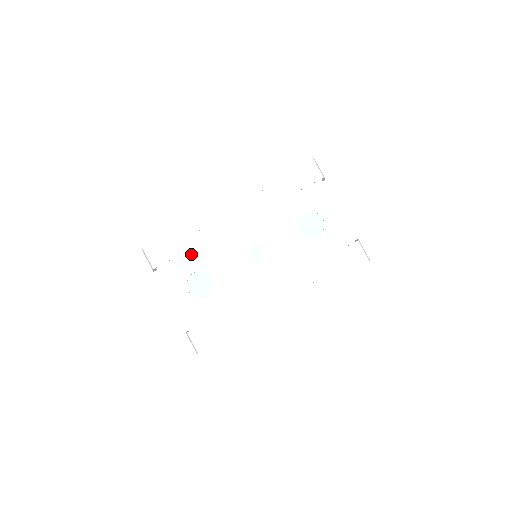
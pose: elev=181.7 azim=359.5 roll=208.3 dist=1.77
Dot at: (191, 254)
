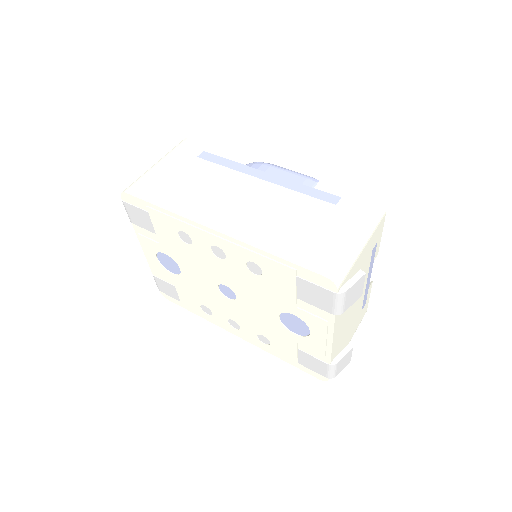
Dot at: (165, 242)
